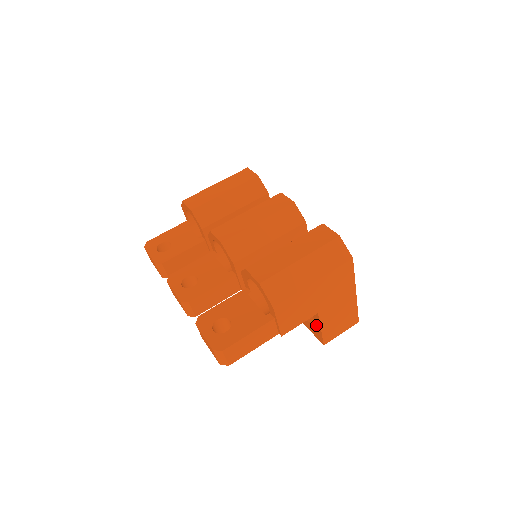
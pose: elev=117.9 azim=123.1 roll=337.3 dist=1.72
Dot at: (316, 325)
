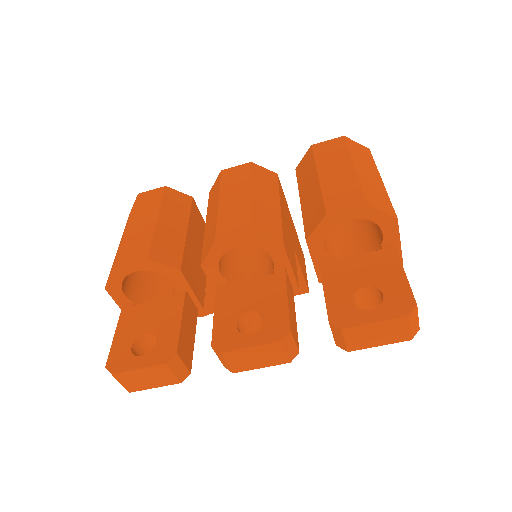
Dot at: occluded
